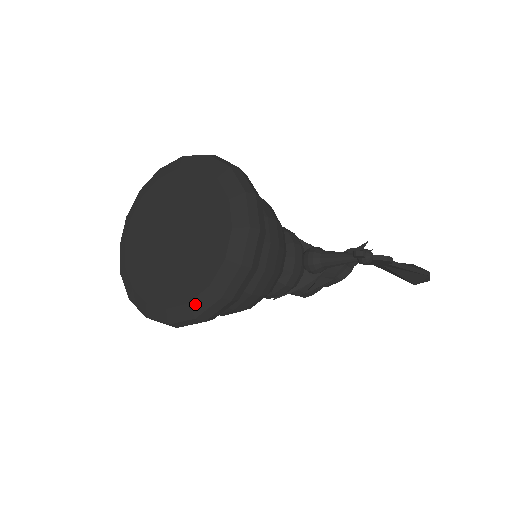
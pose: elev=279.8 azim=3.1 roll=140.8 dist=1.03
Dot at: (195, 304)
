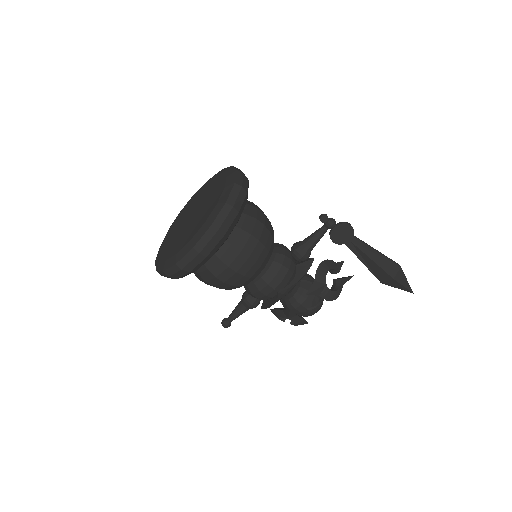
Dot at: (209, 219)
